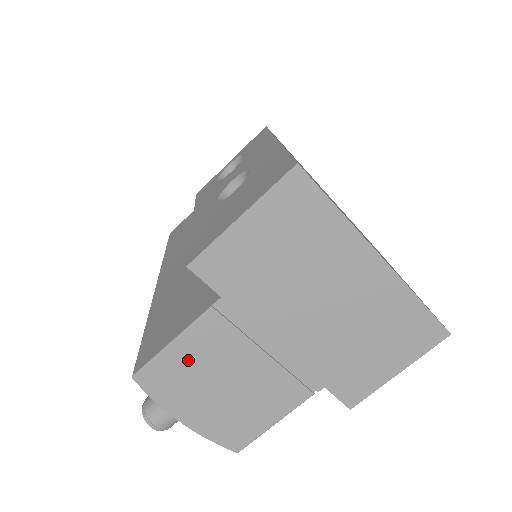
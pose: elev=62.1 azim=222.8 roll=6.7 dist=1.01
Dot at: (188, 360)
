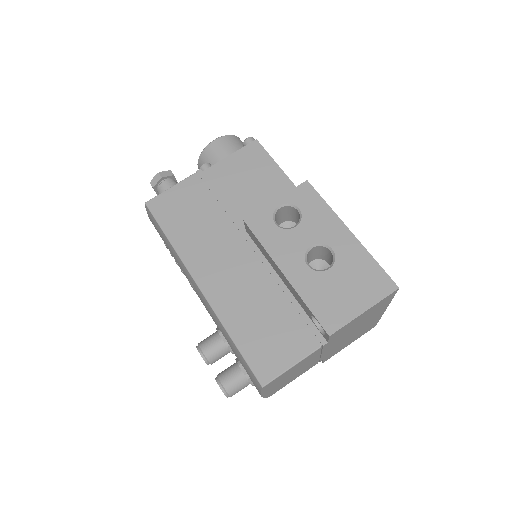
Dot at: (291, 371)
